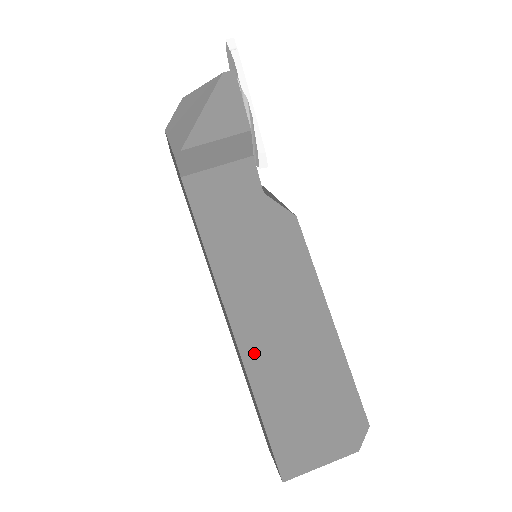
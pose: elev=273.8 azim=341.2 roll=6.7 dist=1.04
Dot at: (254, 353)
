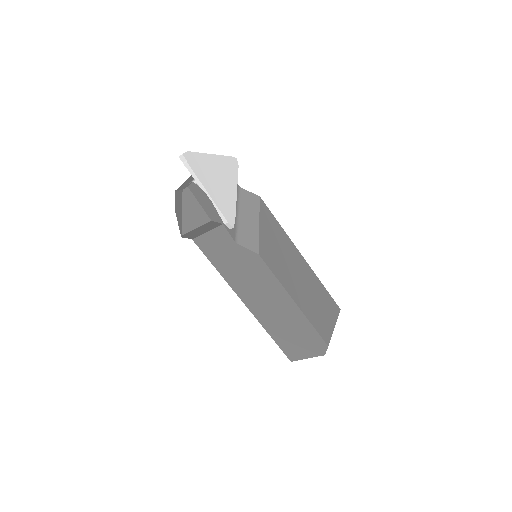
Dot at: (260, 315)
